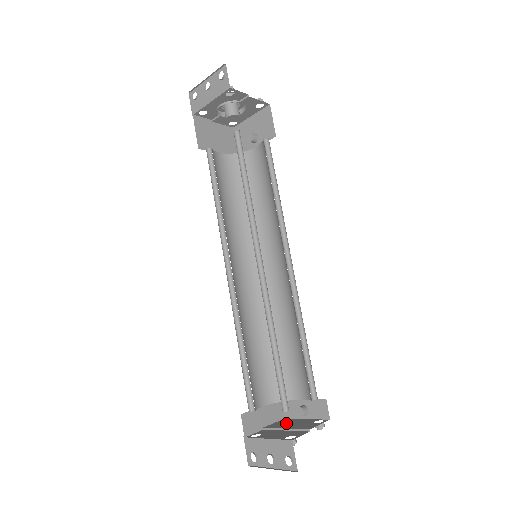
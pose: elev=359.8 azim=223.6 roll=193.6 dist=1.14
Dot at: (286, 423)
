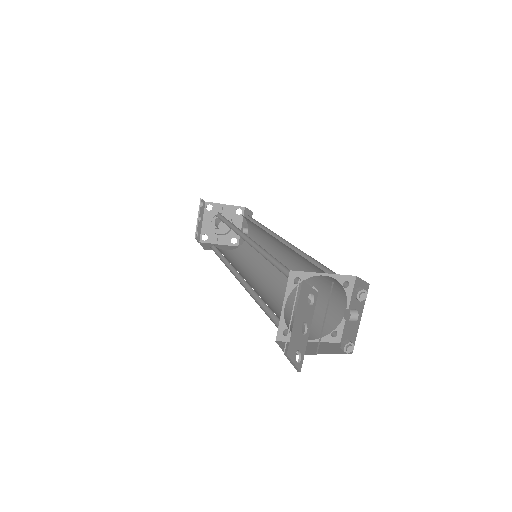
Dot at: occluded
